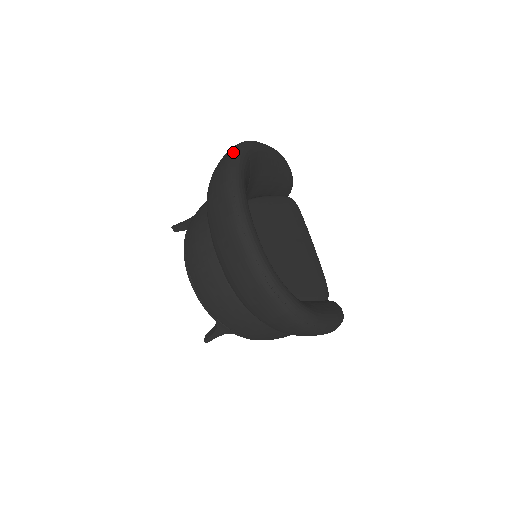
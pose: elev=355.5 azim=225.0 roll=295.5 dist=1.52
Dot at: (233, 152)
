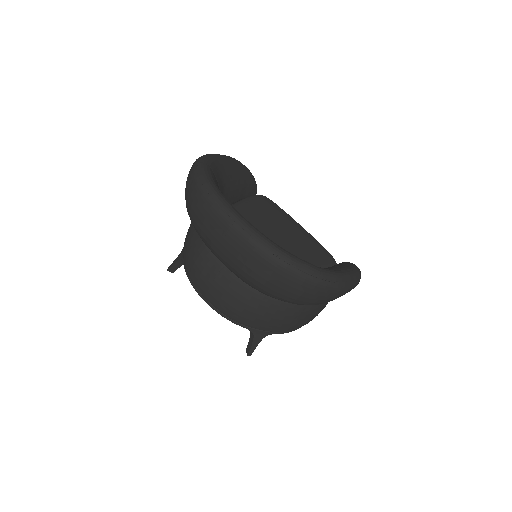
Dot at: (195, 168)
